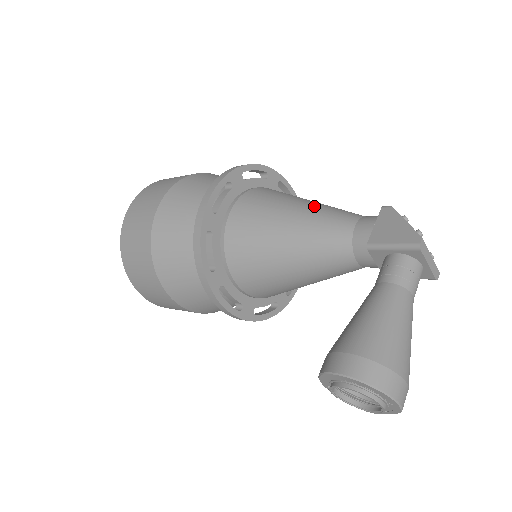
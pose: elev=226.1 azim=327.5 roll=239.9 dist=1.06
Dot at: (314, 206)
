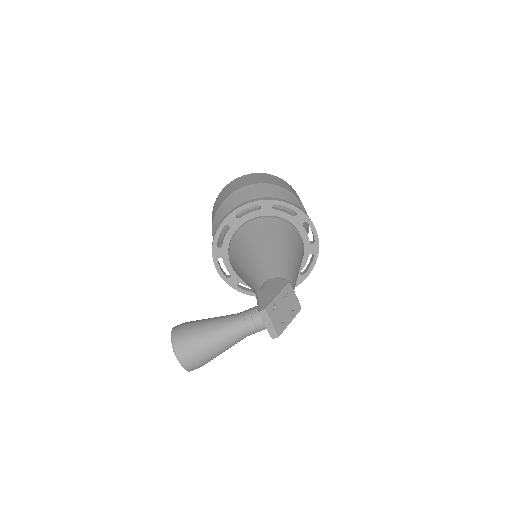
Dot at: (275, 252)
